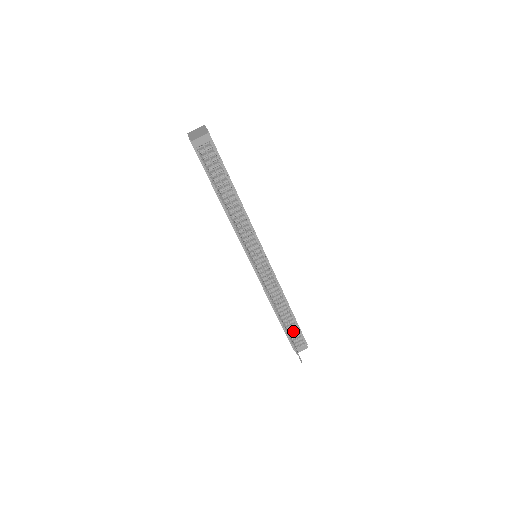
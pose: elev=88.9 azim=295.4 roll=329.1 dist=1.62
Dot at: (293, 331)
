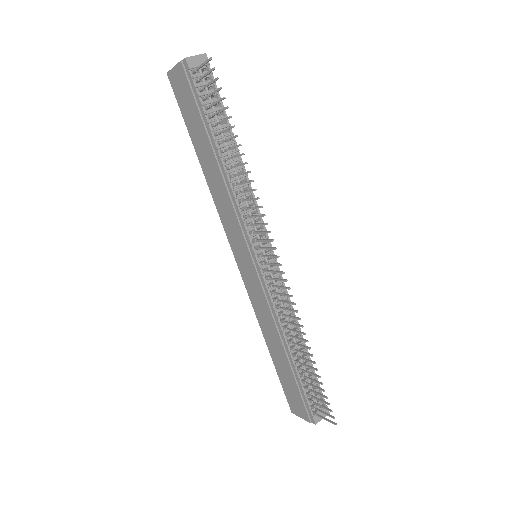
Dot at: (310, 382)
